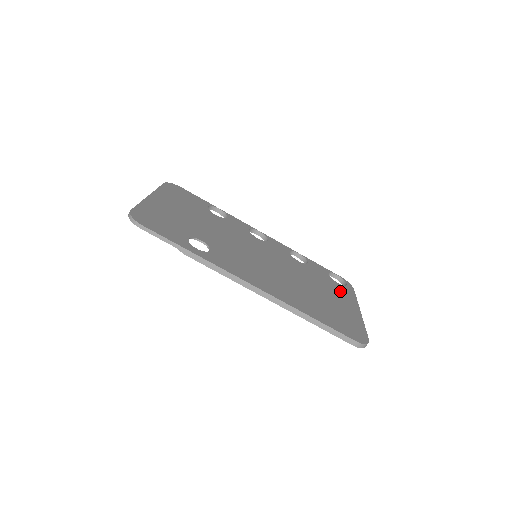
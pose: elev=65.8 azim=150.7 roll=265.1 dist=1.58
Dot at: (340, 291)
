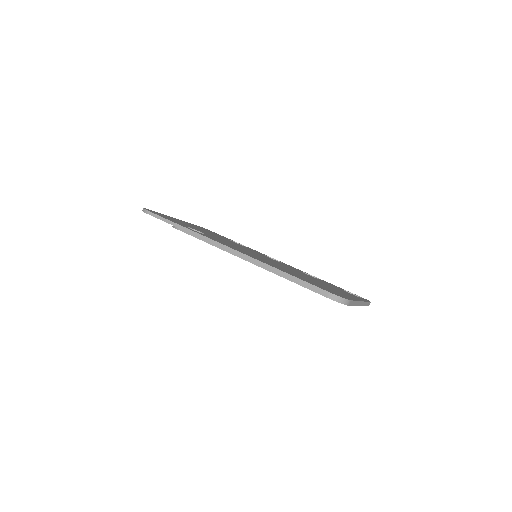
Dot at: occluded
